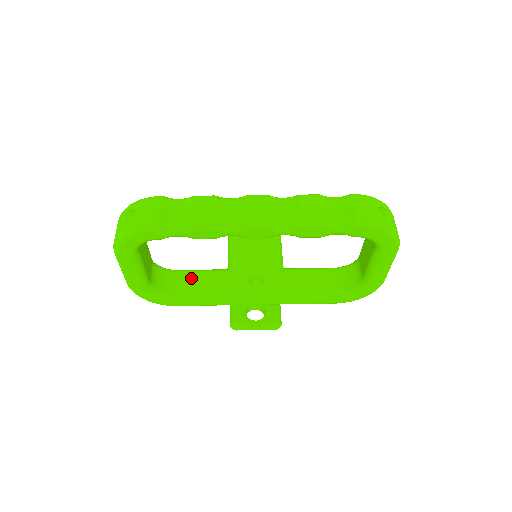
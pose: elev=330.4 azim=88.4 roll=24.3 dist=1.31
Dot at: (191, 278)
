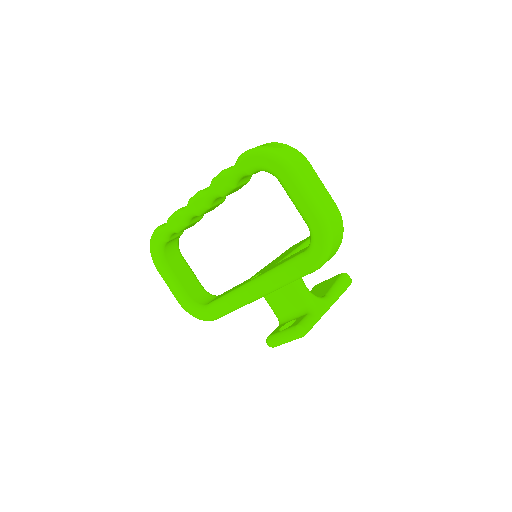
Dot at: occluded
